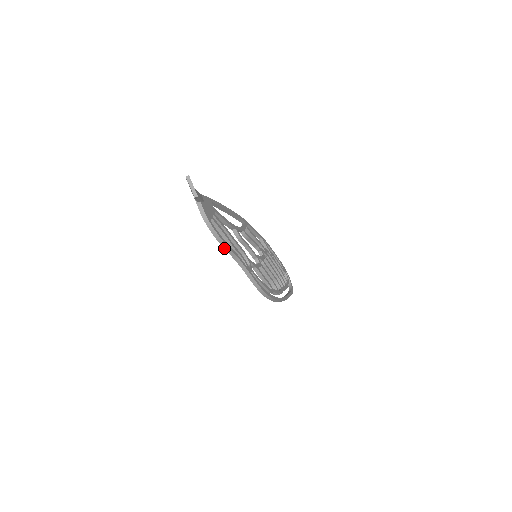
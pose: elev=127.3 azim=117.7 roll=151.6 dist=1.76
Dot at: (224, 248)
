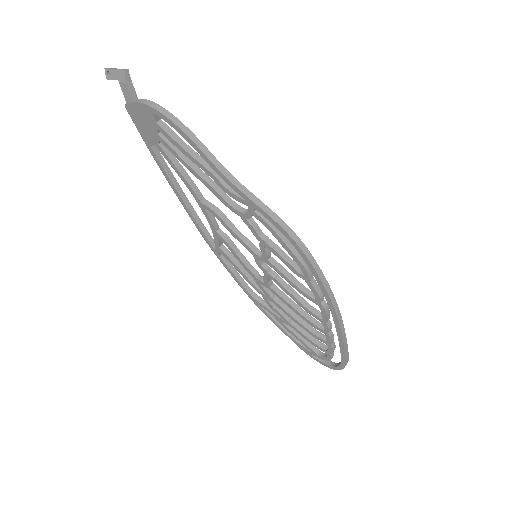
Dot at: (196, 145)
